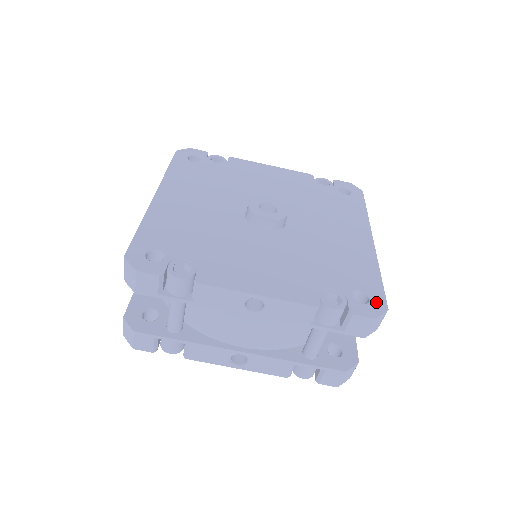
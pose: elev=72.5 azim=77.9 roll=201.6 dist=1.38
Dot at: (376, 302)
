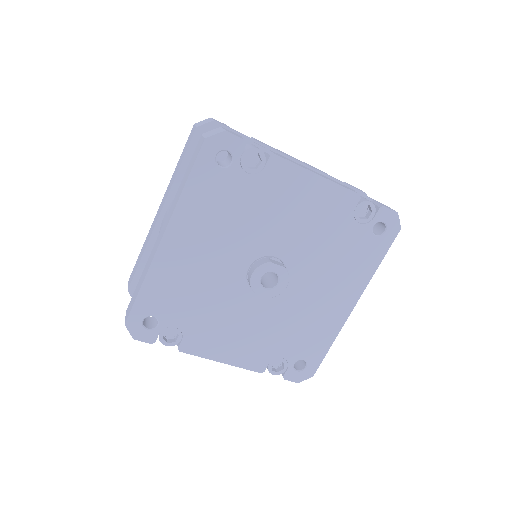
Dot at: (308, 371)
